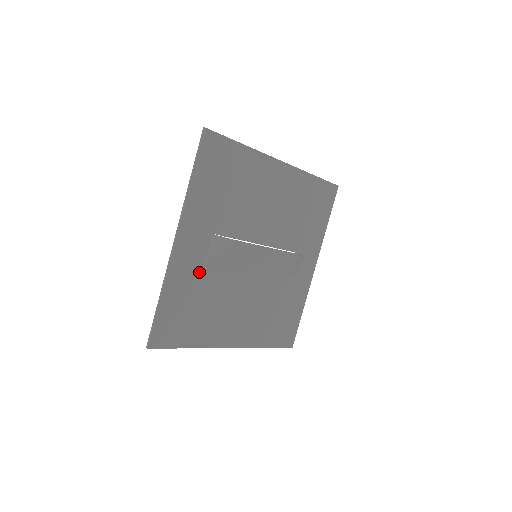
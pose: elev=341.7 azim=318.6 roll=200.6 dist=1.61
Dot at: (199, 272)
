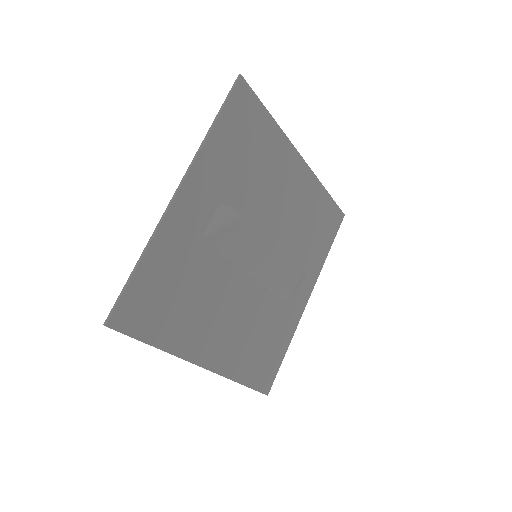
Dot at: (193, 246)
